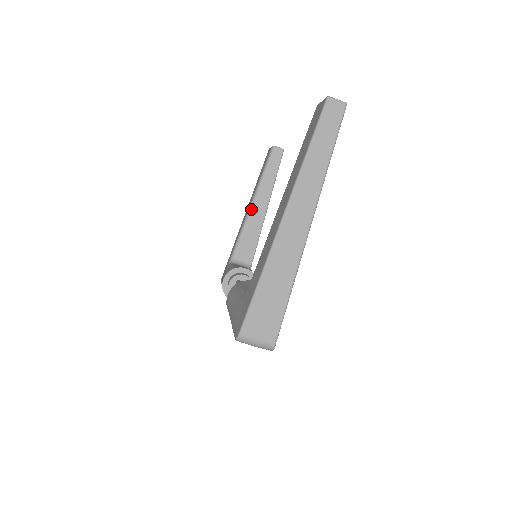
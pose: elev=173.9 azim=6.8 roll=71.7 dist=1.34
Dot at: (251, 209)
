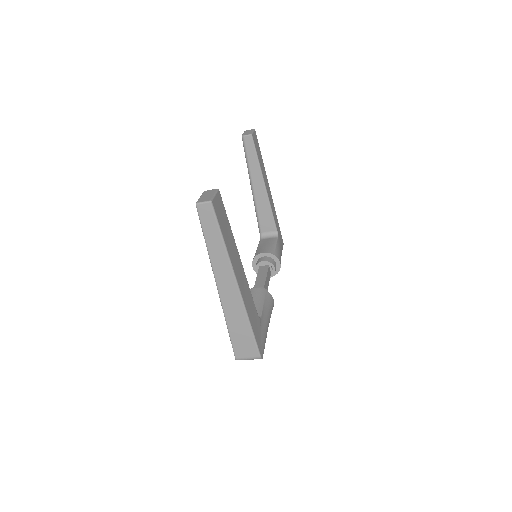
Dot at: (253, 193)
